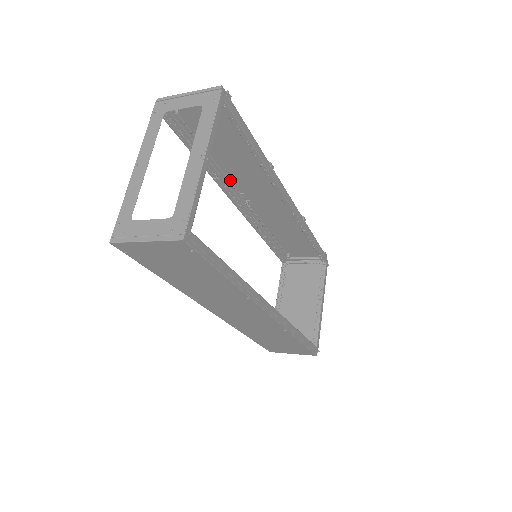
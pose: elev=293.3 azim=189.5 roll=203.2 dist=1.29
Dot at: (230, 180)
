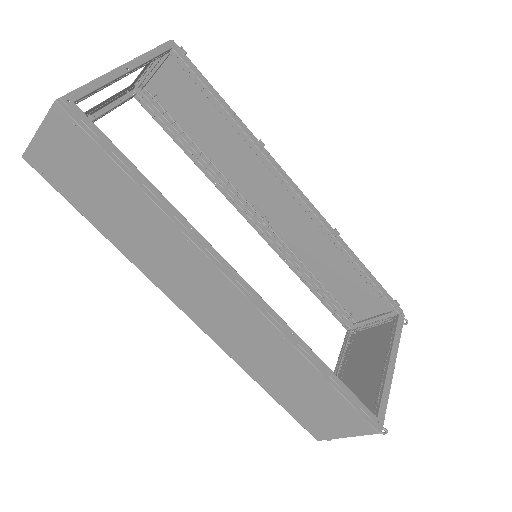
Dot at: (235, 187)
